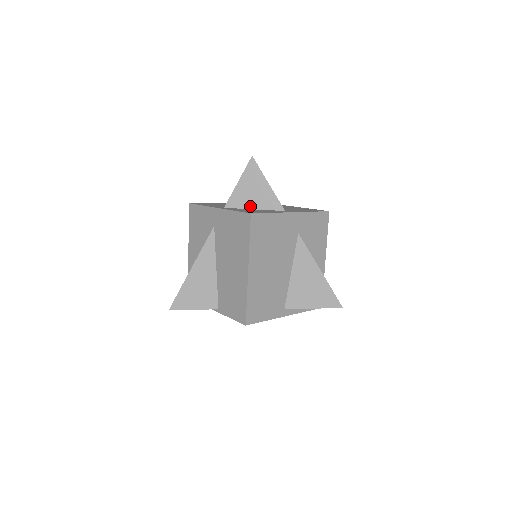
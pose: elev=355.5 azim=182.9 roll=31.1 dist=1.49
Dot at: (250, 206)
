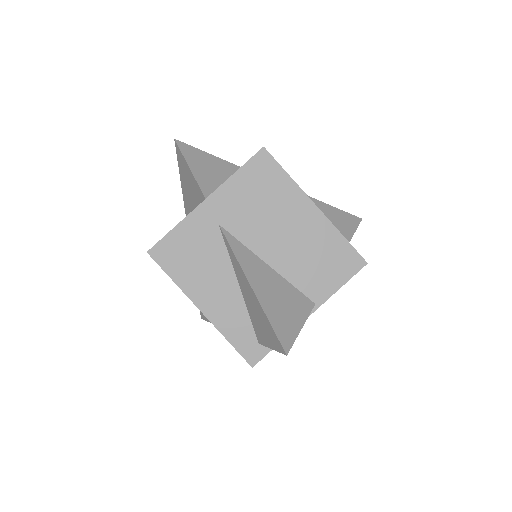
Dot at: occluded
